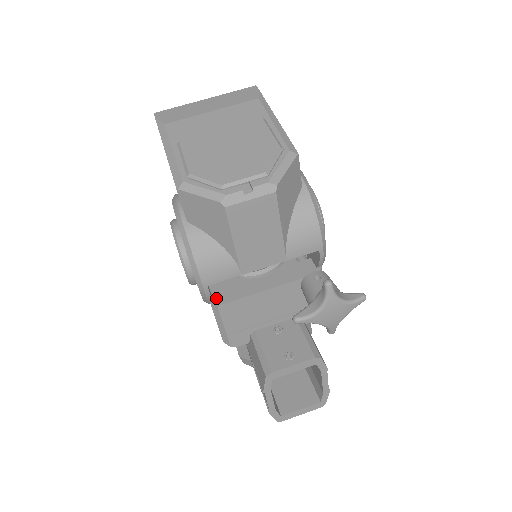
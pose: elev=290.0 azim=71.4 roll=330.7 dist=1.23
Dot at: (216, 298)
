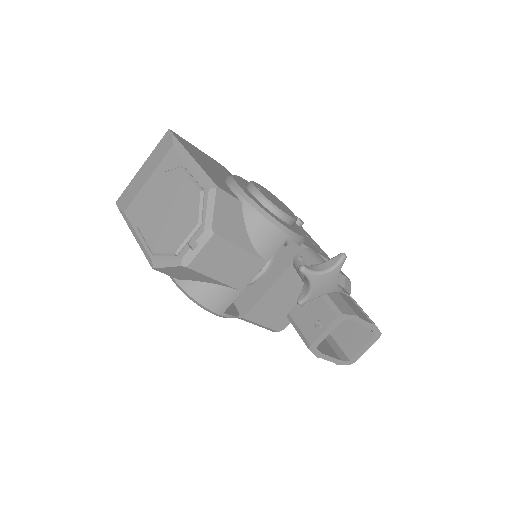
Dot at: (240, 311)
